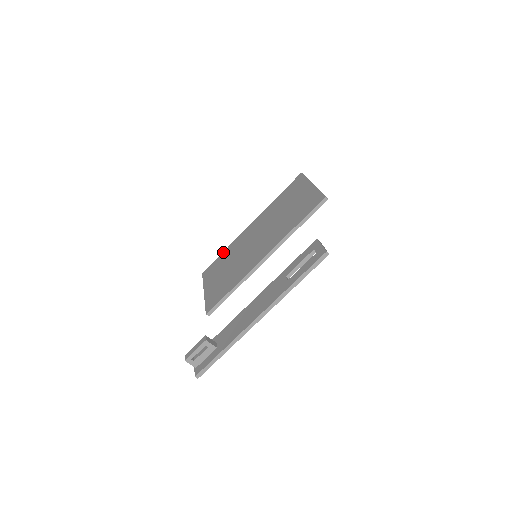
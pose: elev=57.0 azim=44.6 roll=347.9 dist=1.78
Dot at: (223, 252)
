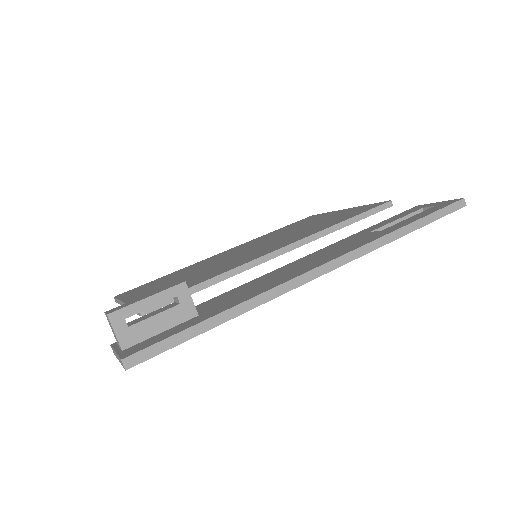
Dot at: occluded
